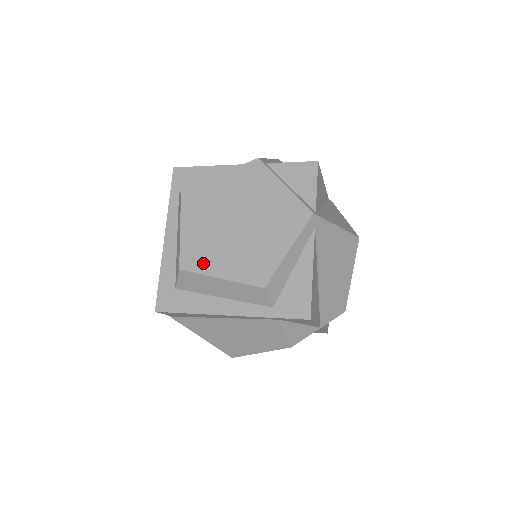
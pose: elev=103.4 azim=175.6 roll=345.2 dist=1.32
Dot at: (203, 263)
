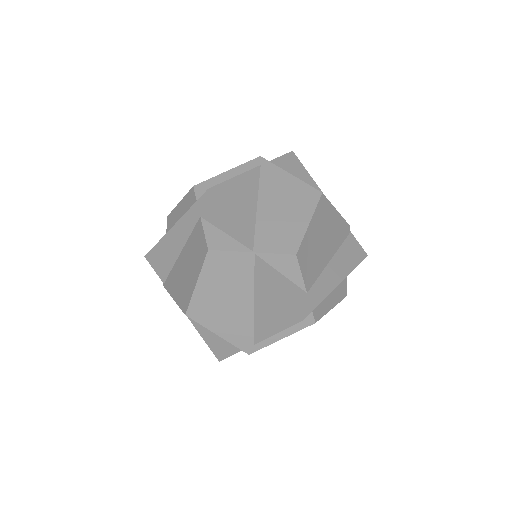
Dot at: occluded
